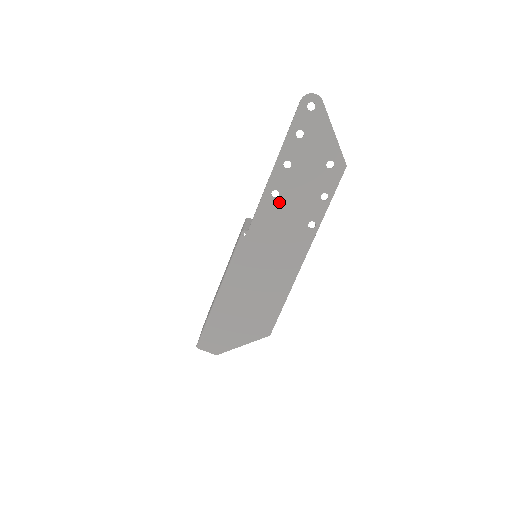
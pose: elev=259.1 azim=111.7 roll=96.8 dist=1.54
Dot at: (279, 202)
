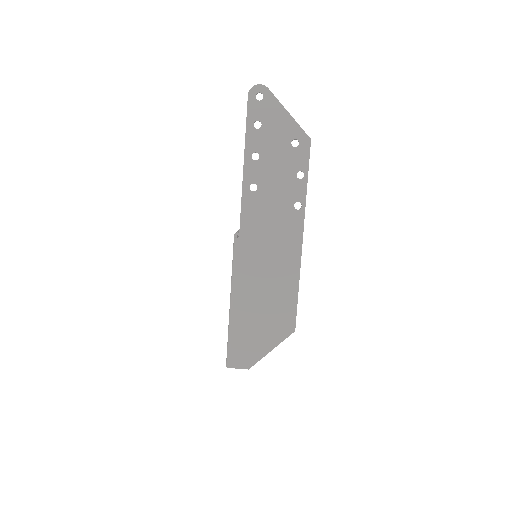
Dot at: (259, 194)
